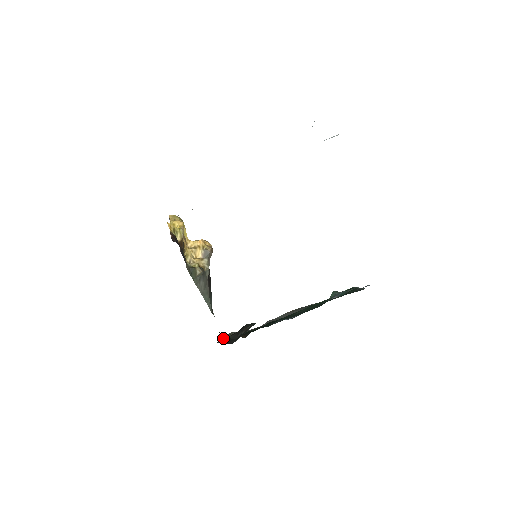
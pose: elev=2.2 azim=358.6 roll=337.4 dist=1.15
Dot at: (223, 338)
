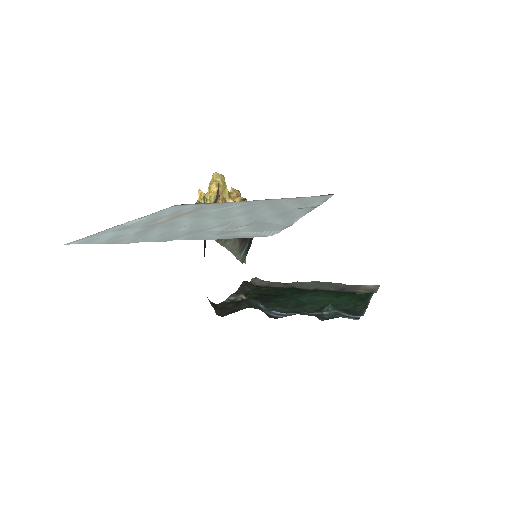
Dot at: (233, 296)
